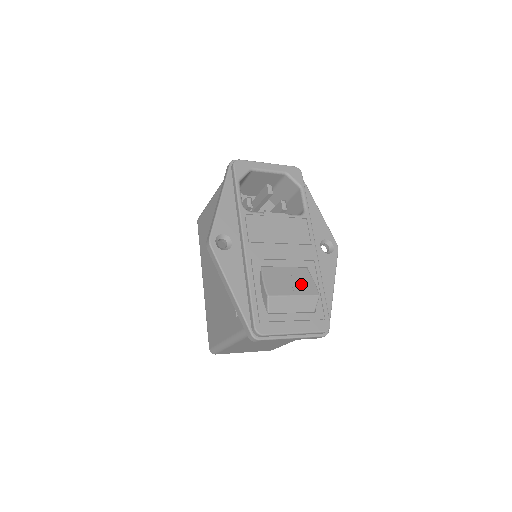
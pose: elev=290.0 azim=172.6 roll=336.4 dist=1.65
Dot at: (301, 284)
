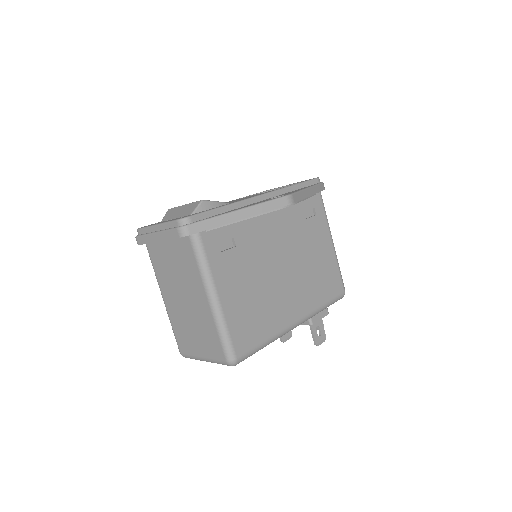
Dot at: occluded
